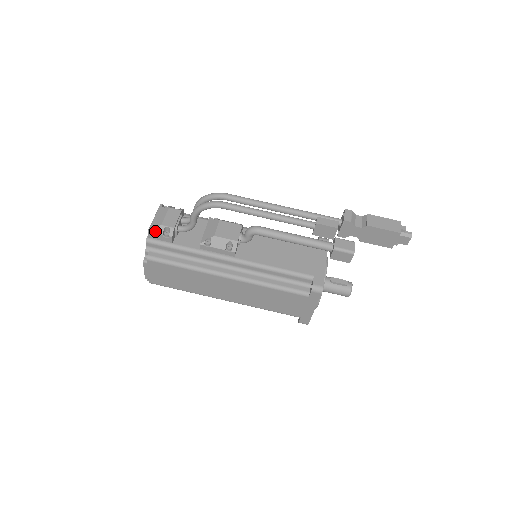
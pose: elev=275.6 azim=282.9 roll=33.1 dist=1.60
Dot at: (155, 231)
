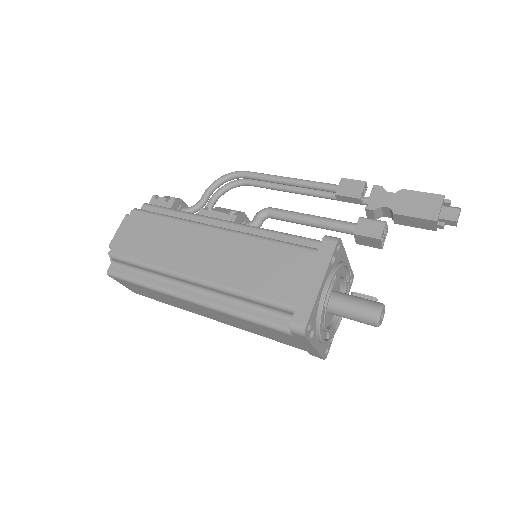
Dot at: (160, 198)
